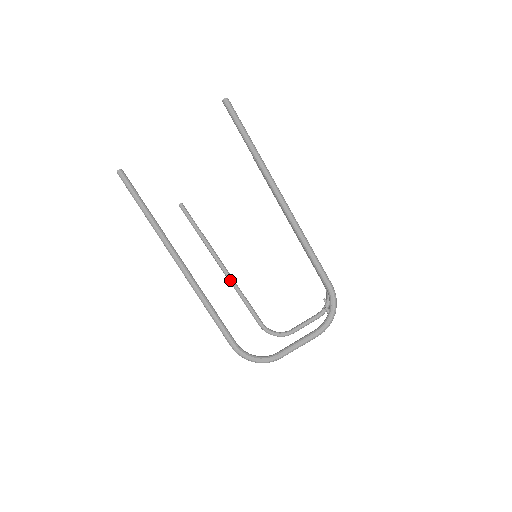
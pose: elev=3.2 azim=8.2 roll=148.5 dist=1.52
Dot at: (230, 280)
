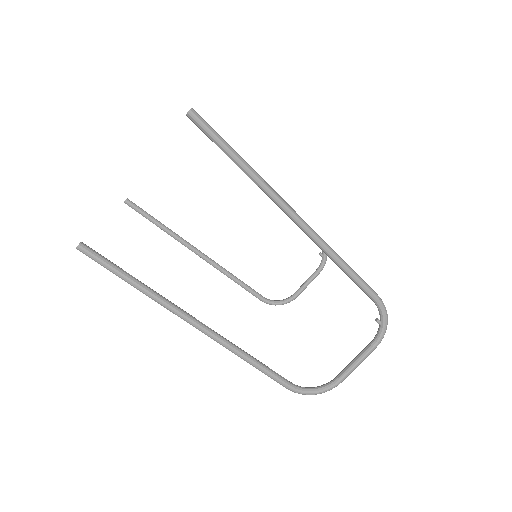
Dot at: (215, 267)
